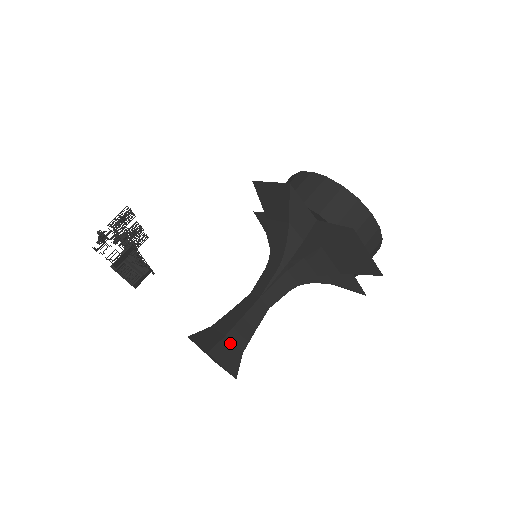
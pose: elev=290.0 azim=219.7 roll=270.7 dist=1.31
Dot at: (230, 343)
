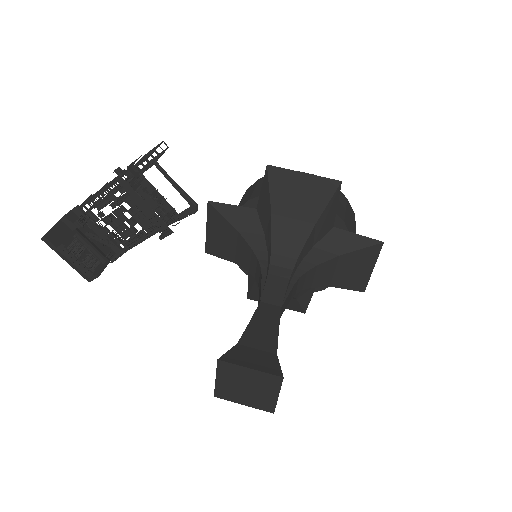
Dot at: occluded
